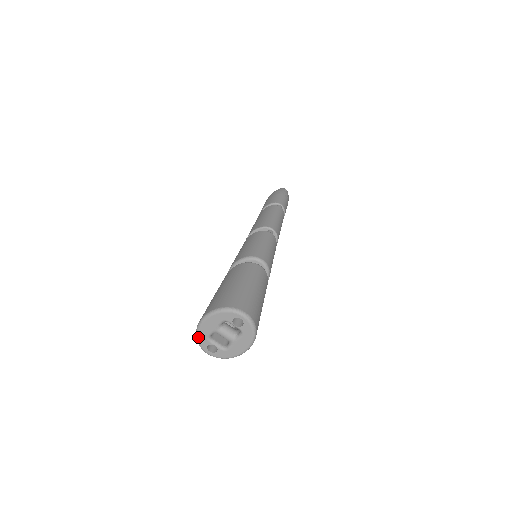
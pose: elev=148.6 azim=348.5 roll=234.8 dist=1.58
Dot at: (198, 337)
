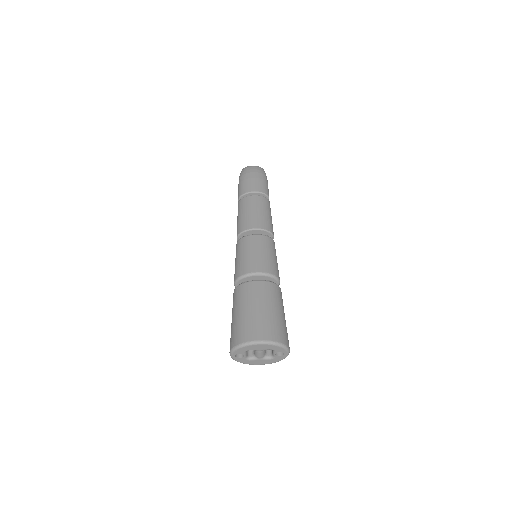
Dot at: (241, 348)
